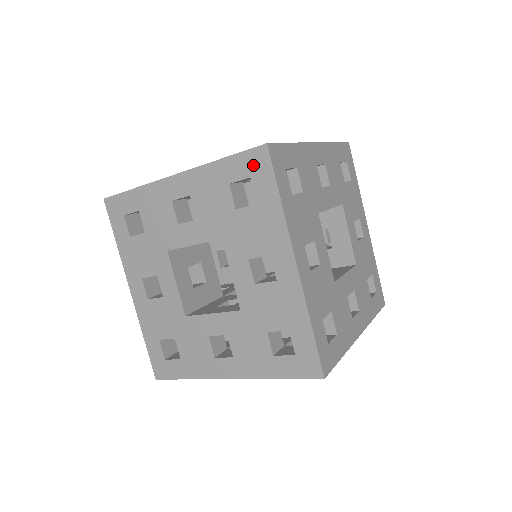
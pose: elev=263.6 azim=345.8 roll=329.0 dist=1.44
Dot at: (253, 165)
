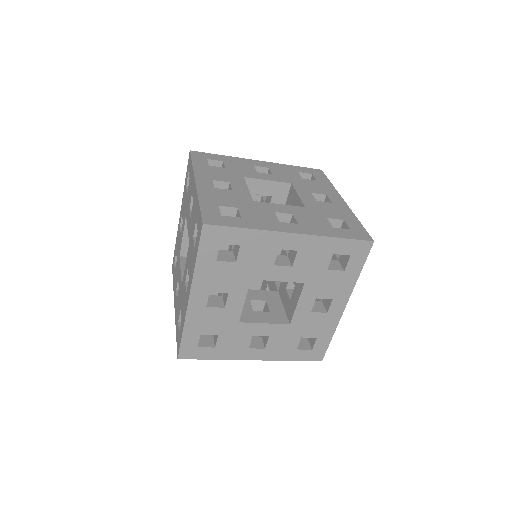
Dot at: (199, 226)
